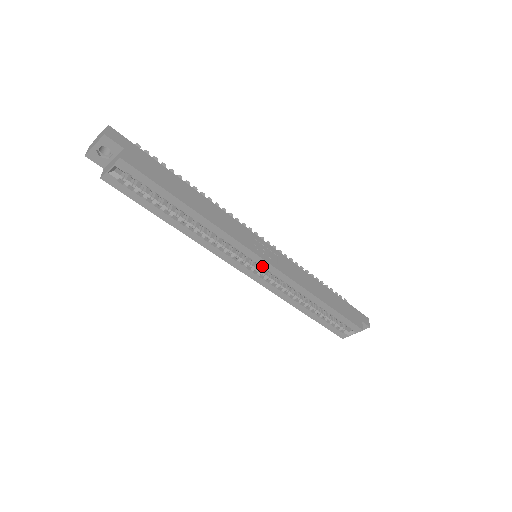
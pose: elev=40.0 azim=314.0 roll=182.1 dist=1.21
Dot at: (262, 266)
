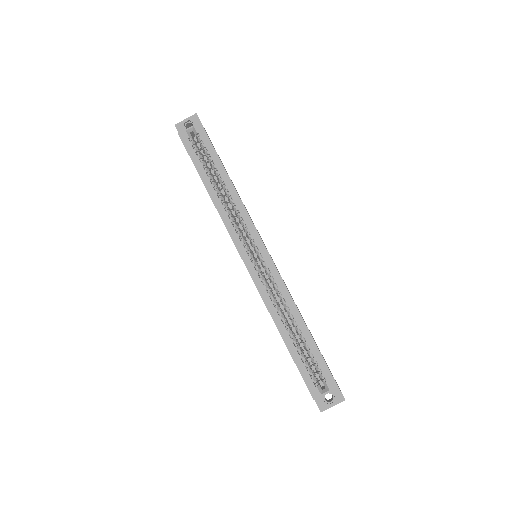
Dot at: (261, 254)
